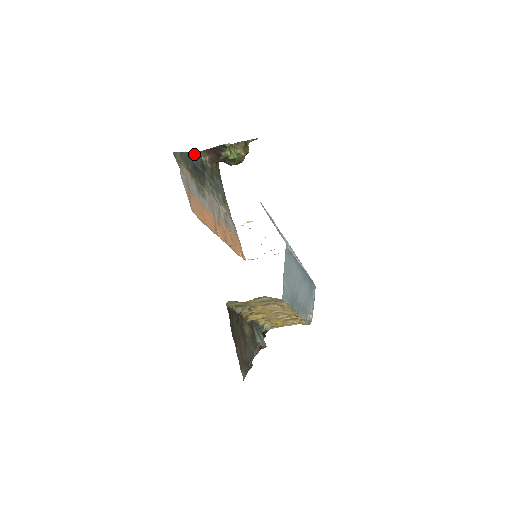
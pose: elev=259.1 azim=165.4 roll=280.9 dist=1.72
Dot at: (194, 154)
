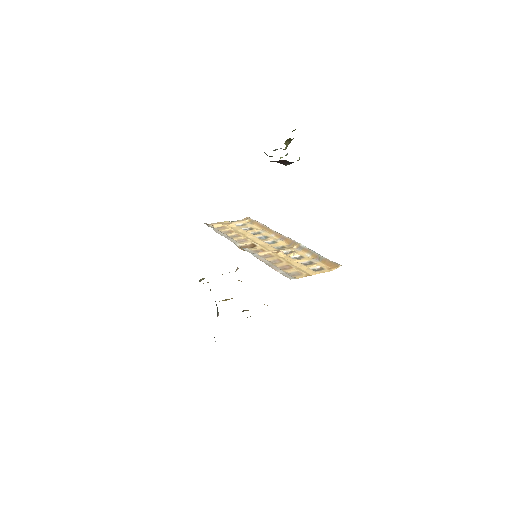
Dot at: occluded
